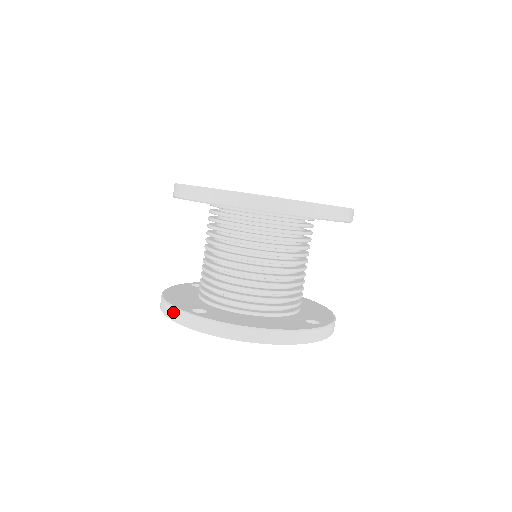
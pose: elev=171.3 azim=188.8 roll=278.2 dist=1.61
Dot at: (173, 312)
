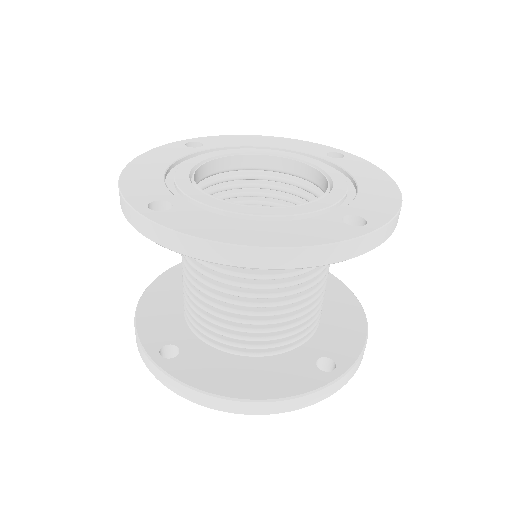
Dot at: (139, 348)
